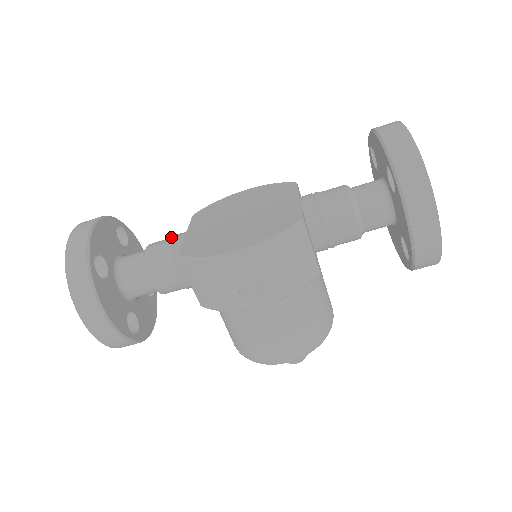
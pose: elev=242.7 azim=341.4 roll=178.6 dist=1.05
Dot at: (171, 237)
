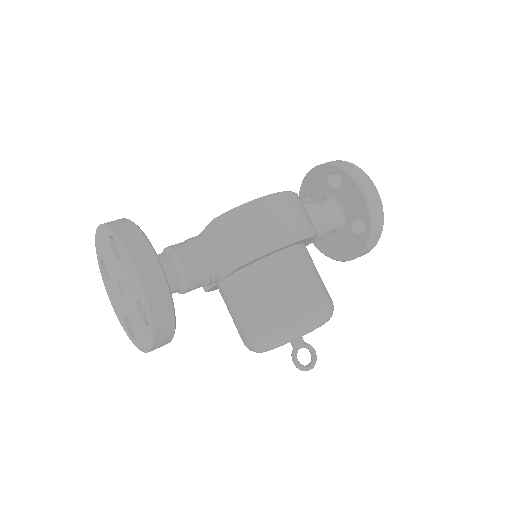
Dot at: occluded
